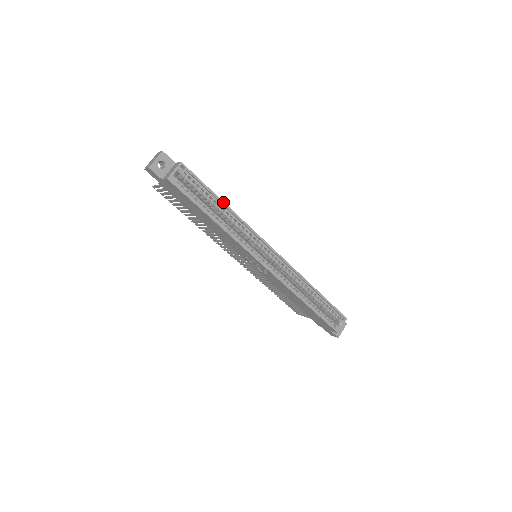
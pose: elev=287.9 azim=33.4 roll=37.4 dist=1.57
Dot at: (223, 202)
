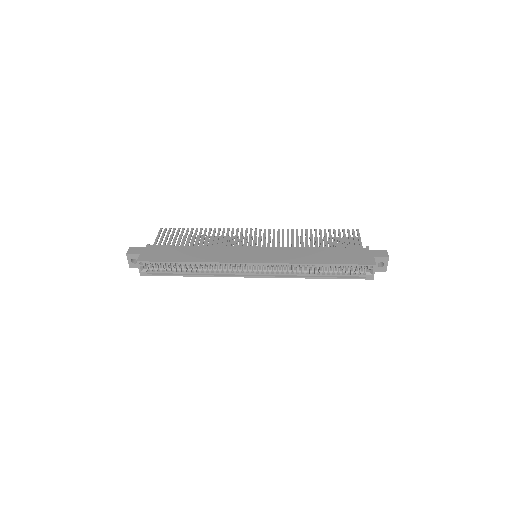
Dot at: (186, 262)
